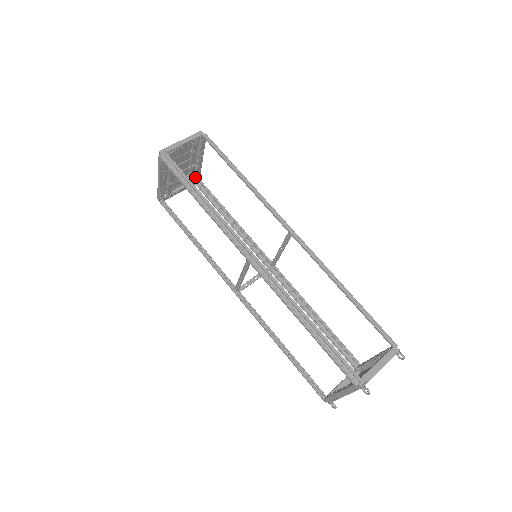
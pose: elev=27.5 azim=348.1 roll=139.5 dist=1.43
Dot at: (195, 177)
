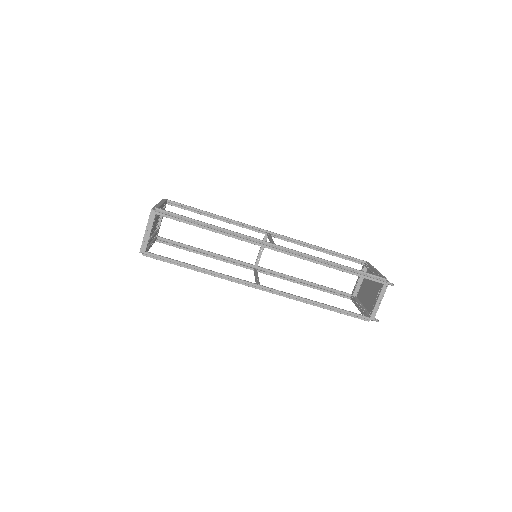
Dot at: occluded
